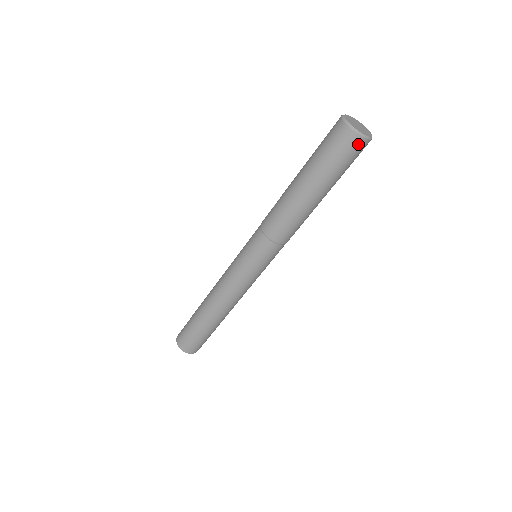
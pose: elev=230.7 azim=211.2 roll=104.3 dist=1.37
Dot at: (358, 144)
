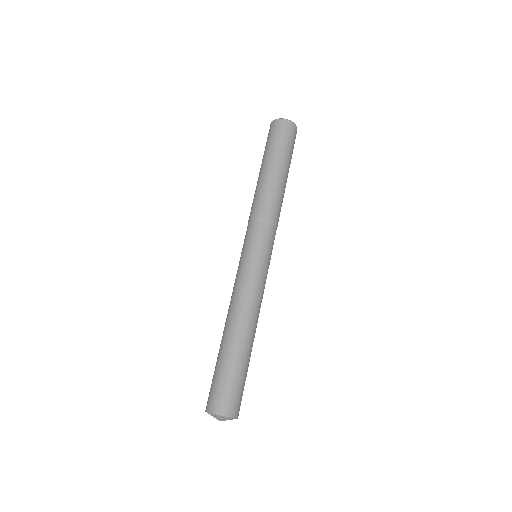
Dot at: (274, 125)
